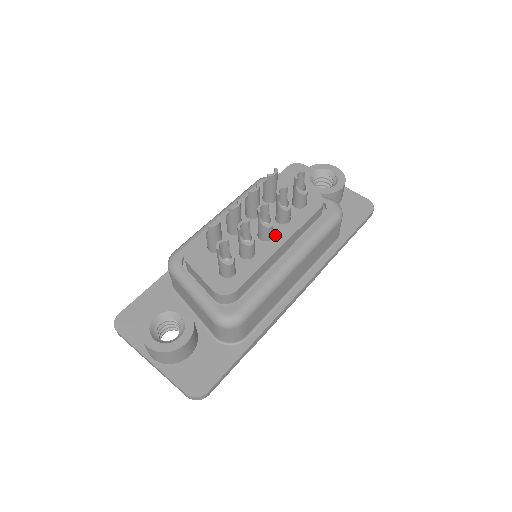
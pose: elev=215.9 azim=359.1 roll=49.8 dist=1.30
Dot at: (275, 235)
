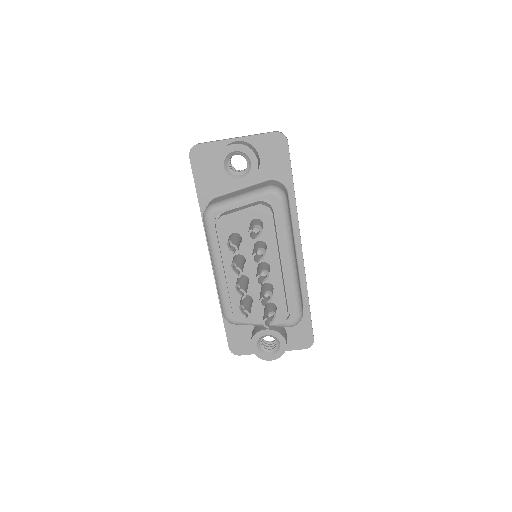
Dot at: (269, 263)
